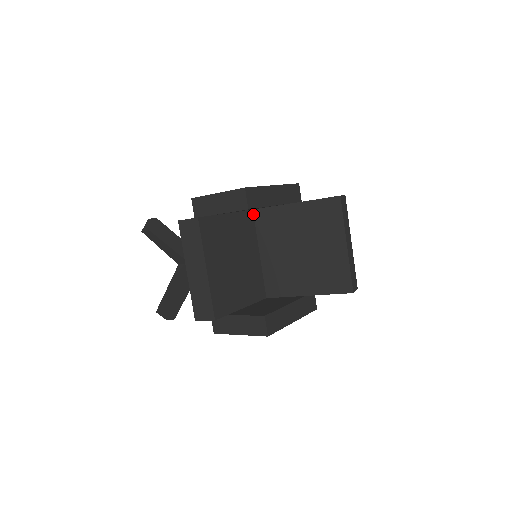
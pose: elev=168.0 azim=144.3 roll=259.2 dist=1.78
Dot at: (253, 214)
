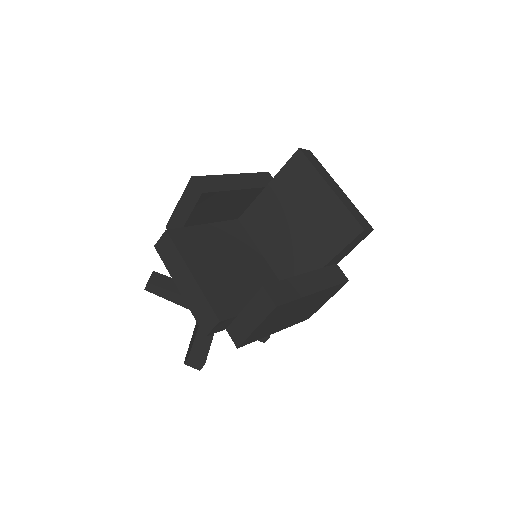
Dot at: (240, 223)
